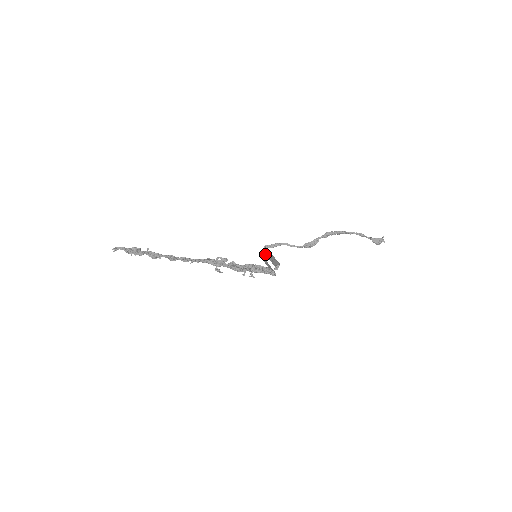
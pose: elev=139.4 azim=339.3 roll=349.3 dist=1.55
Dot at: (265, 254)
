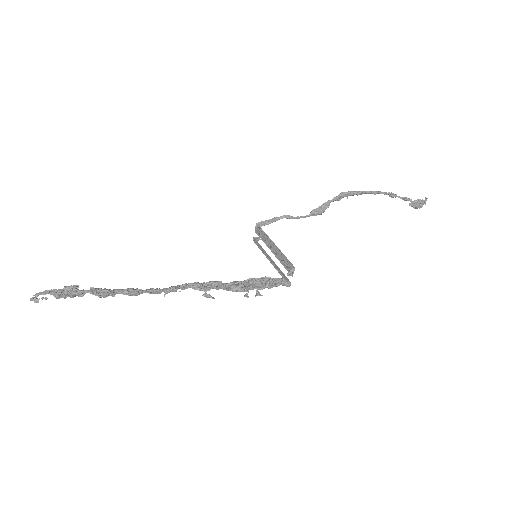
Dot at: (261, 238)
